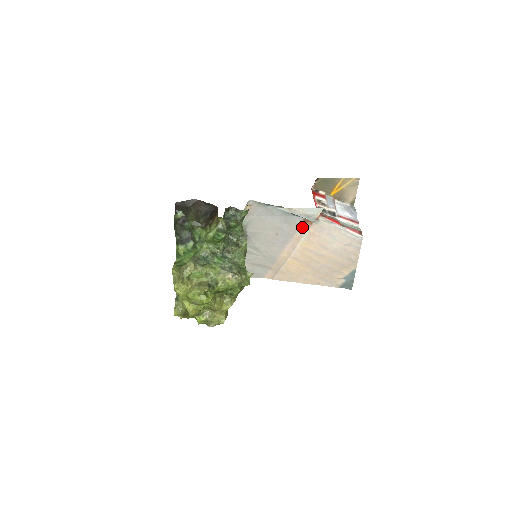
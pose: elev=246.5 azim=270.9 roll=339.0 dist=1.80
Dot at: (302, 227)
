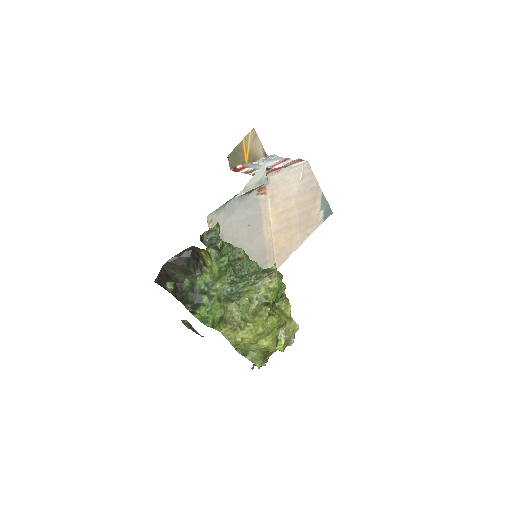
Dot at: (261, 199)
